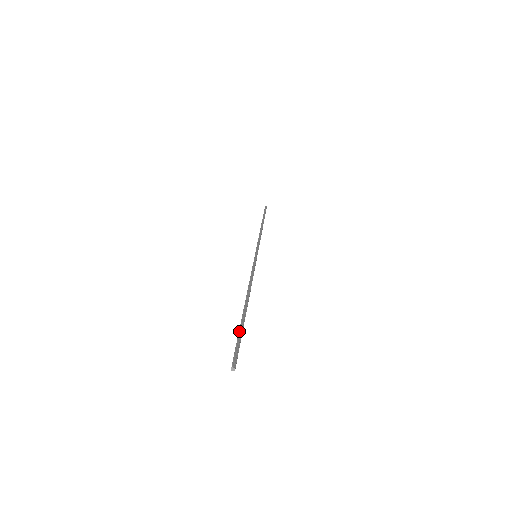
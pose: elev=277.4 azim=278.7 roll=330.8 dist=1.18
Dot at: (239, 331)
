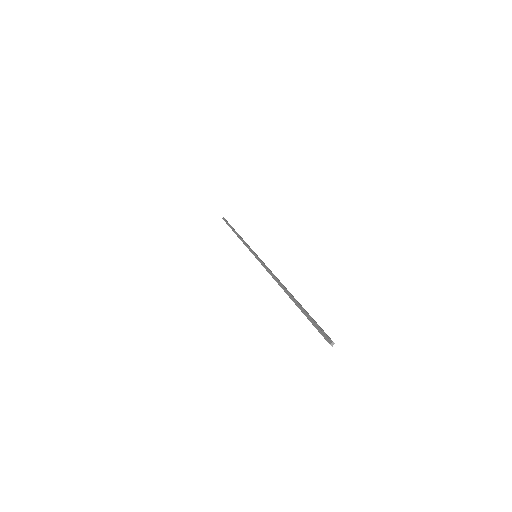
Dot at: occluded
